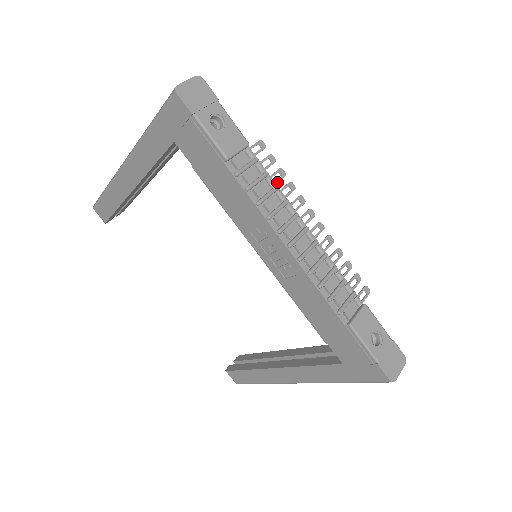
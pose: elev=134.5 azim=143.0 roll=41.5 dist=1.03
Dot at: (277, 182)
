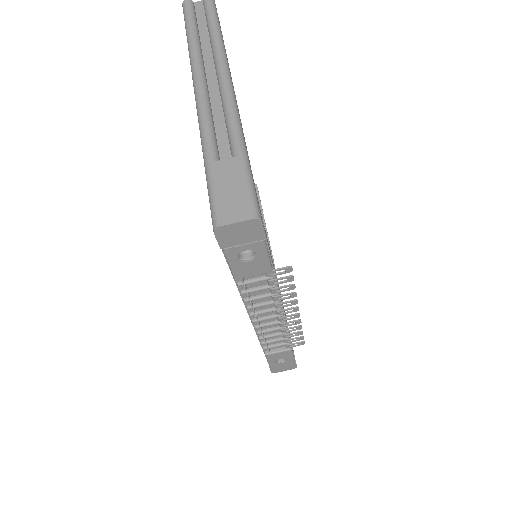
Dot at: (279, 292)
